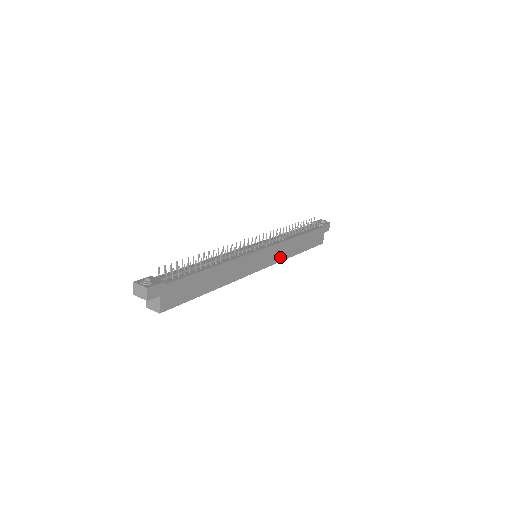
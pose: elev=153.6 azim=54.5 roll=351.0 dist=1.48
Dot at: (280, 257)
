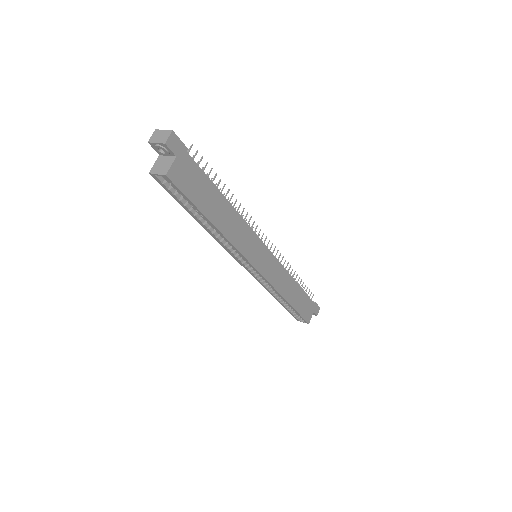
Dot at: (275, 282)
